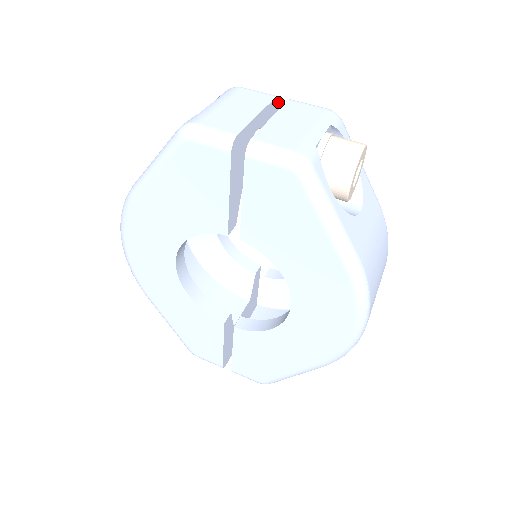
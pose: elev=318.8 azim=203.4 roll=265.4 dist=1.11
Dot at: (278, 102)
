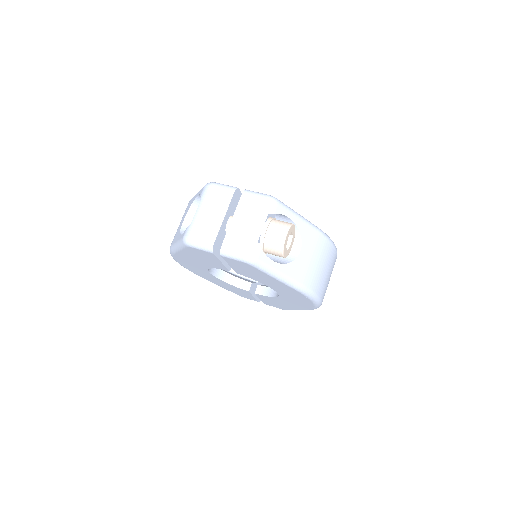
Dot at: (238, 189)
